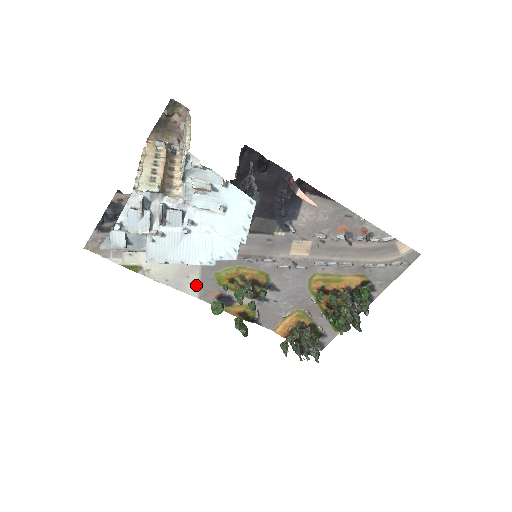
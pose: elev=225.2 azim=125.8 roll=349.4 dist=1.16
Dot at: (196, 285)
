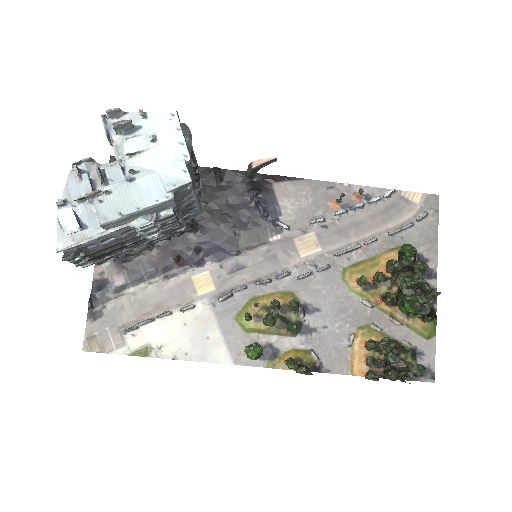
Dot at: (222, 346)
